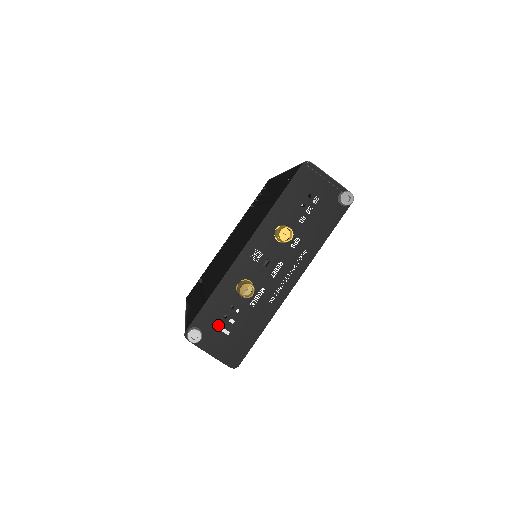
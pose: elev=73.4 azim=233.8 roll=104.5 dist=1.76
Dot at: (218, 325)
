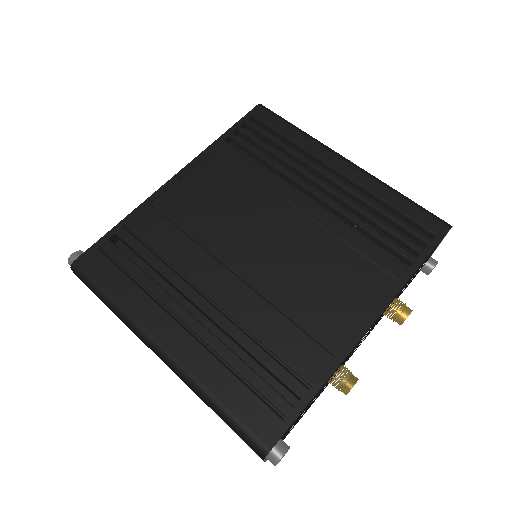
Dot at: occluded
